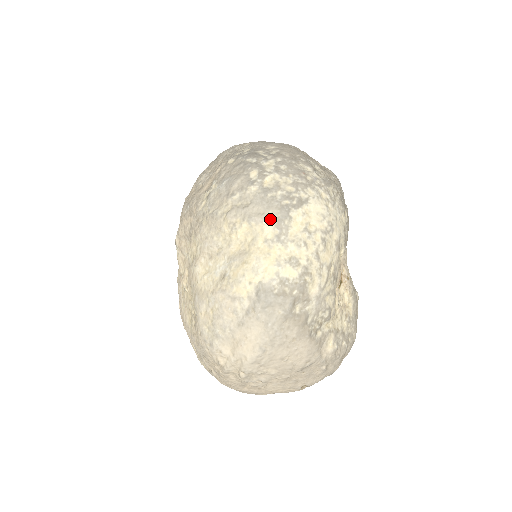
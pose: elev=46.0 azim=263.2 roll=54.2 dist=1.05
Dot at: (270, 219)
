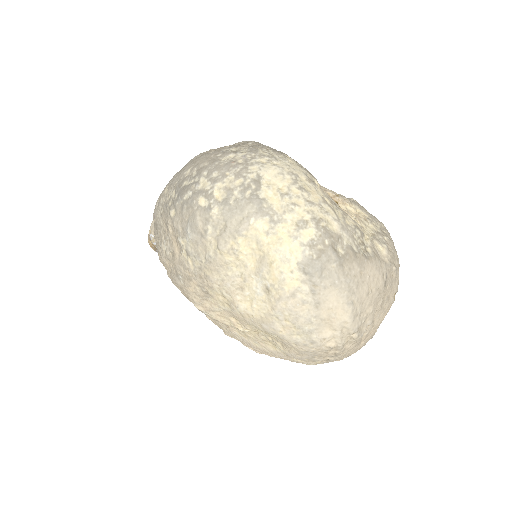
Dot at: (252, 216)
